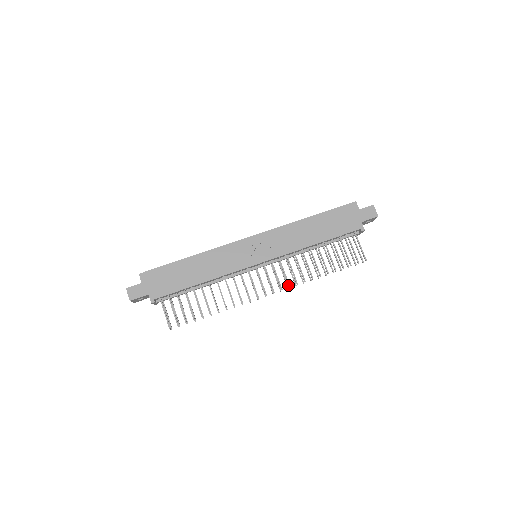
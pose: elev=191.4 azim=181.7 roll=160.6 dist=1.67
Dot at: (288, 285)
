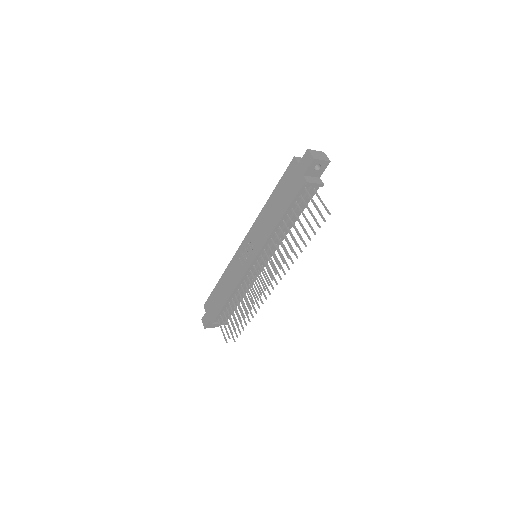
Dot at: (275, 273)
